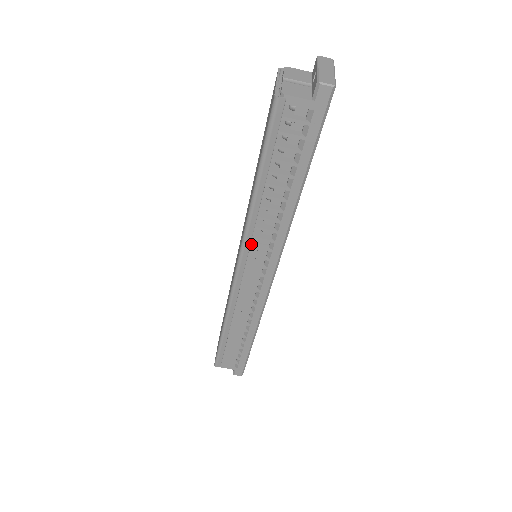
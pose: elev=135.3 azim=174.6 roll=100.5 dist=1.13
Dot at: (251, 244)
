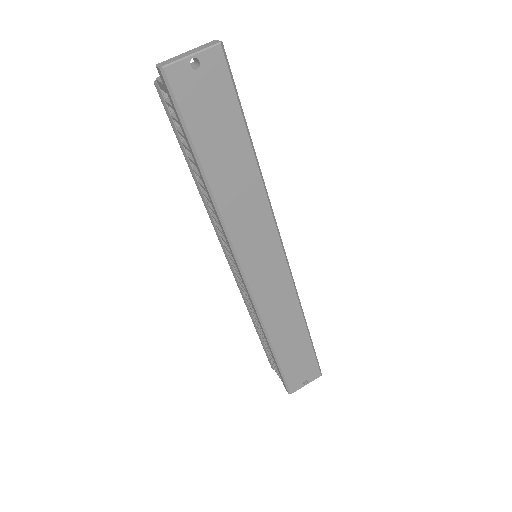
Dot at: (222, 234)
